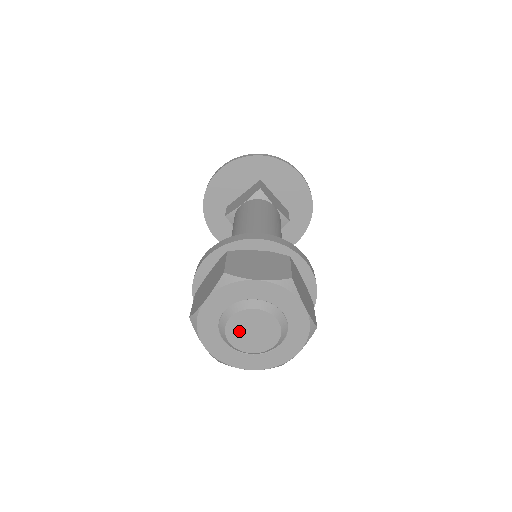
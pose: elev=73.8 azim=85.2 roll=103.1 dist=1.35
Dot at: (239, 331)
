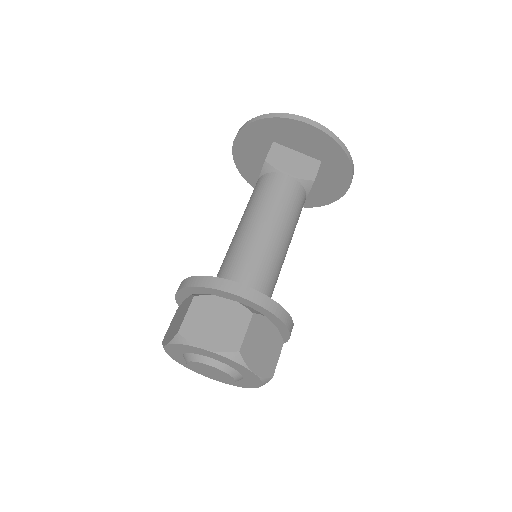
Dot at: (203, 367)
